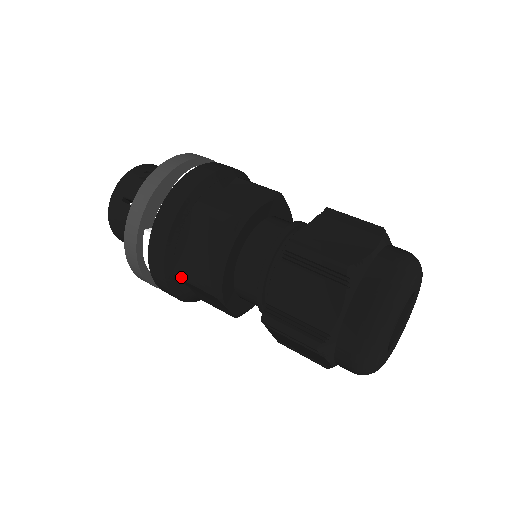
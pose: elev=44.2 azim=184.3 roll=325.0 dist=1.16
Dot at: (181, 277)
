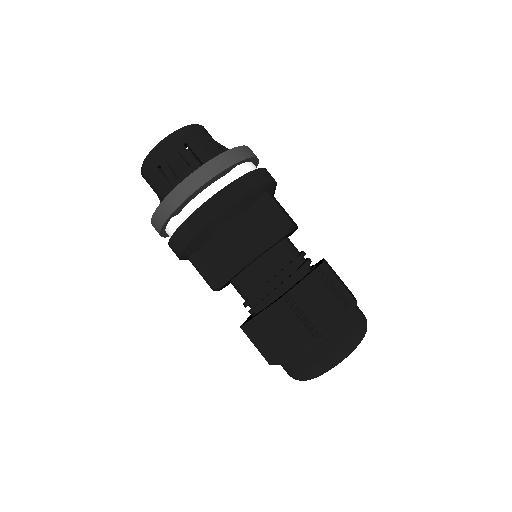
Dot at: (192, 263)
